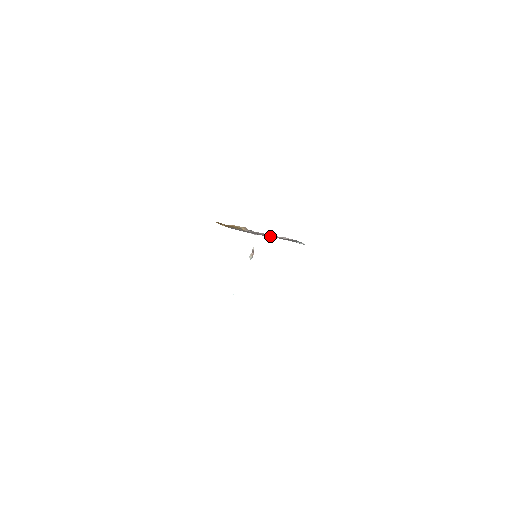
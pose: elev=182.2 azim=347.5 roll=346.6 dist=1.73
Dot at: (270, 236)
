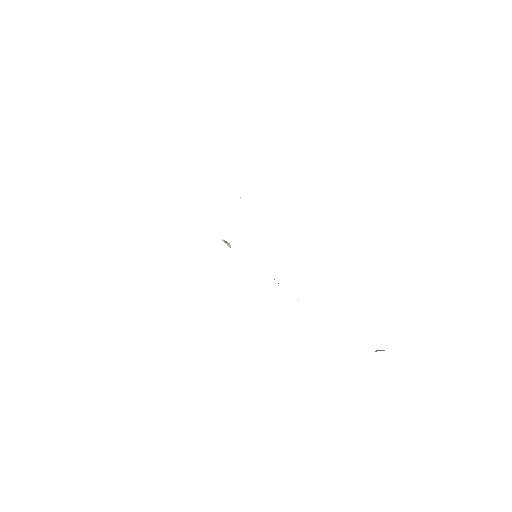
Dot at: occluded
